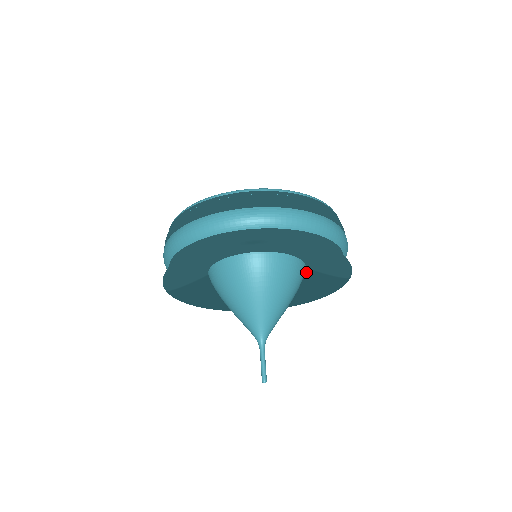
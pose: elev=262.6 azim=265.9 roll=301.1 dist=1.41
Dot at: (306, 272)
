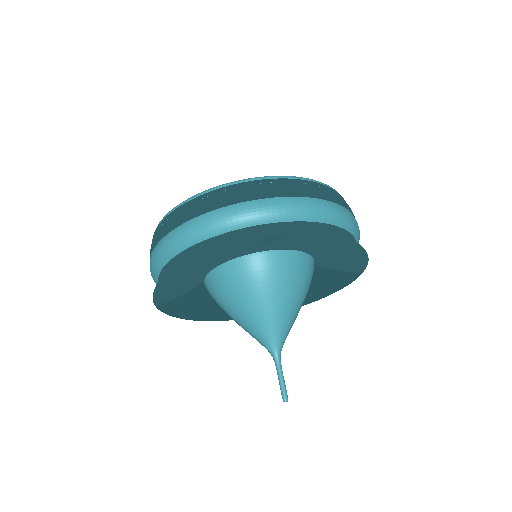
Dot at: occluded
